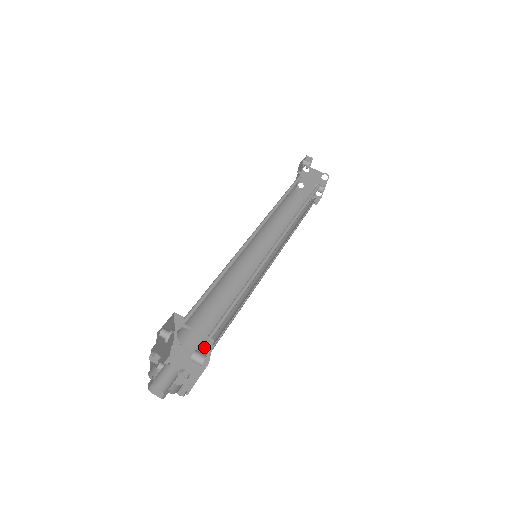
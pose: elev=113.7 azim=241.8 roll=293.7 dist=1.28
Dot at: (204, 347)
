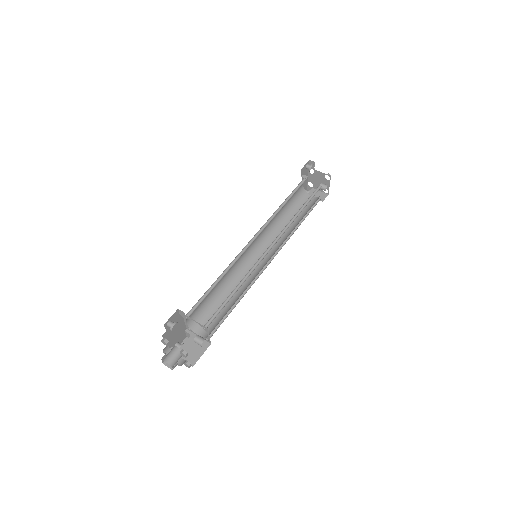
Dot at: (208, 331)
